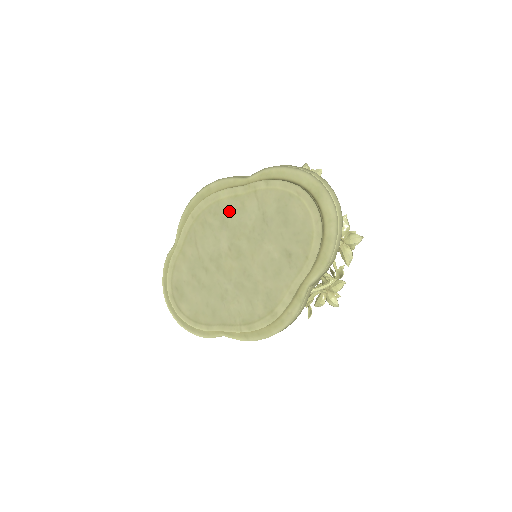
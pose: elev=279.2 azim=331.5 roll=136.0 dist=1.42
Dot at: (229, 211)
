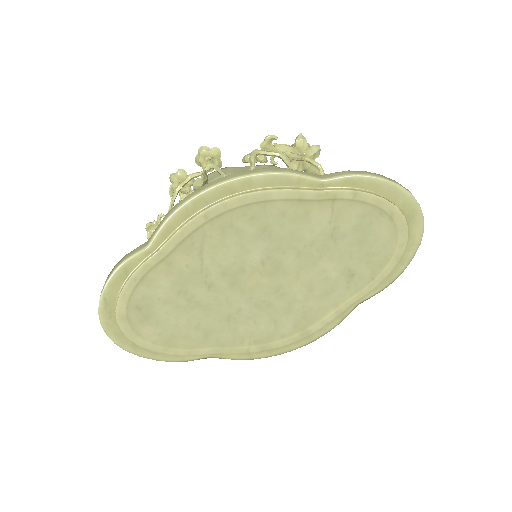
Dot at: (280, 218)
